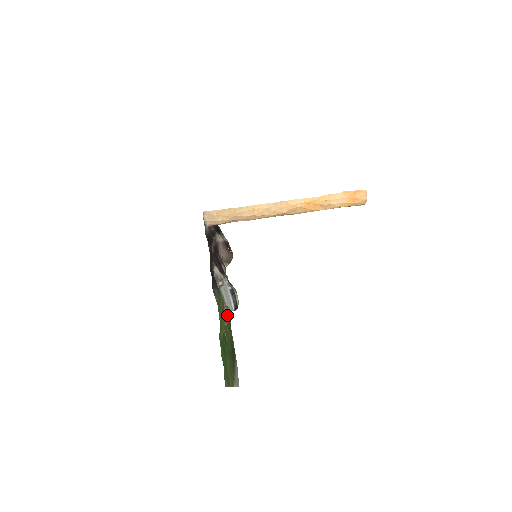
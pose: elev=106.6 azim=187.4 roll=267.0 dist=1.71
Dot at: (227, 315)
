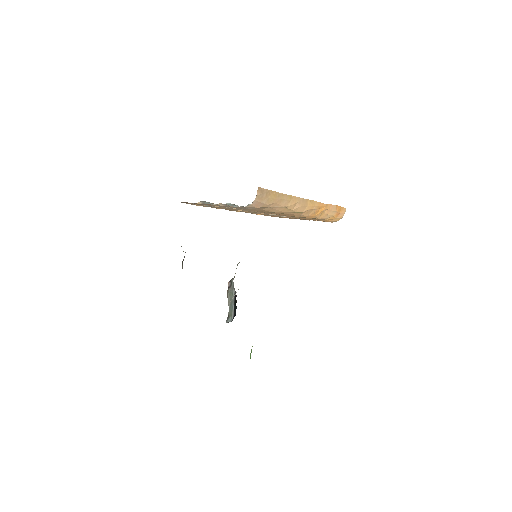
Dot at: occluded
